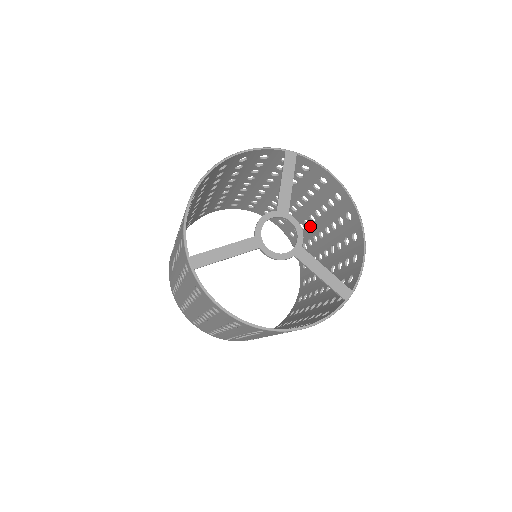
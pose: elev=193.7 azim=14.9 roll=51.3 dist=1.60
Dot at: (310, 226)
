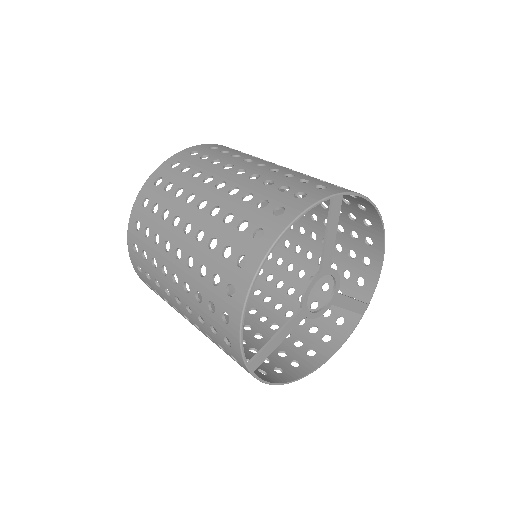
Dot at: occluded
